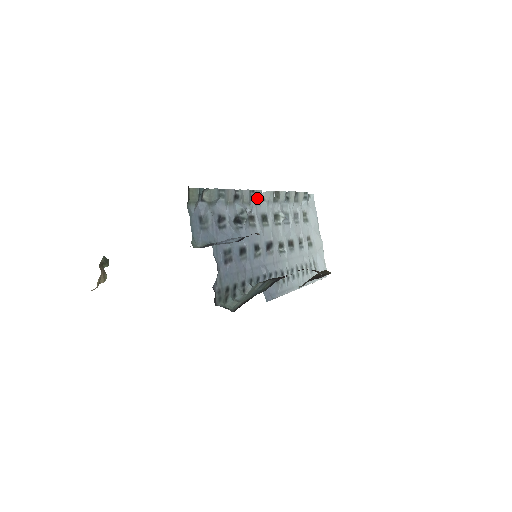
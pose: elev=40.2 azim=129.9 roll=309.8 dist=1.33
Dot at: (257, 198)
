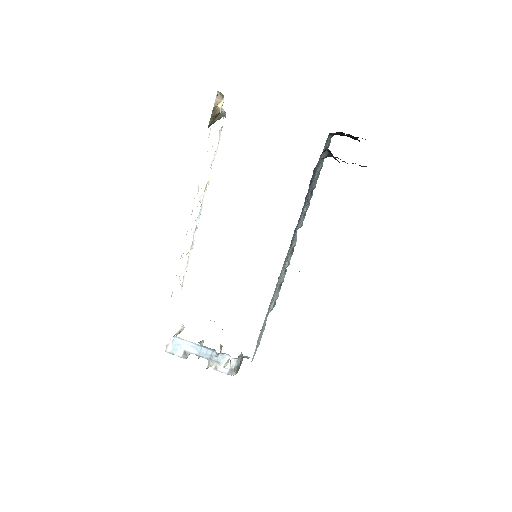
Dot at: (302, 221)
